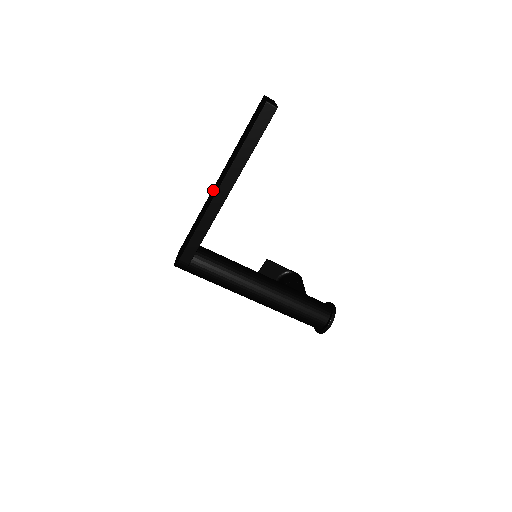
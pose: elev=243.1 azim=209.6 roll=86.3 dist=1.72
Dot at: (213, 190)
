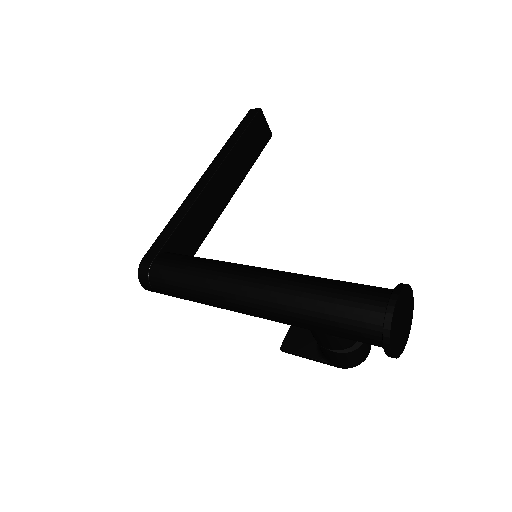
Dot at: occluded
